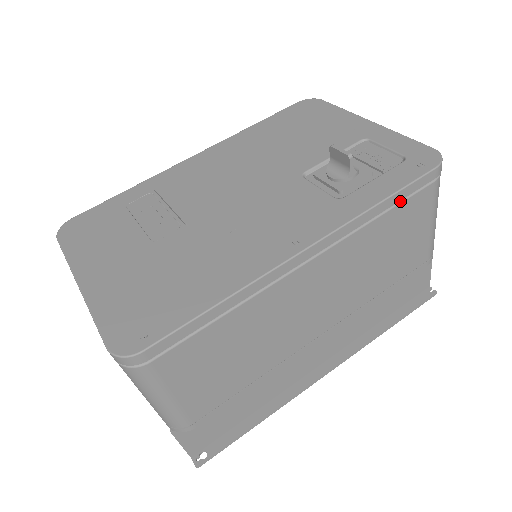
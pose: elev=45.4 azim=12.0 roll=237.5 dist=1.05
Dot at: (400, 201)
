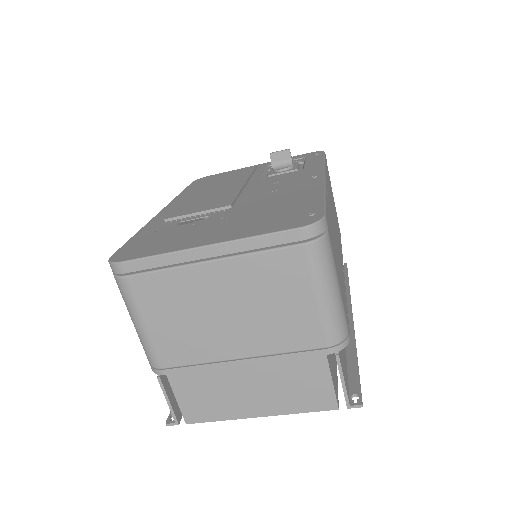
Dot at: occluded
